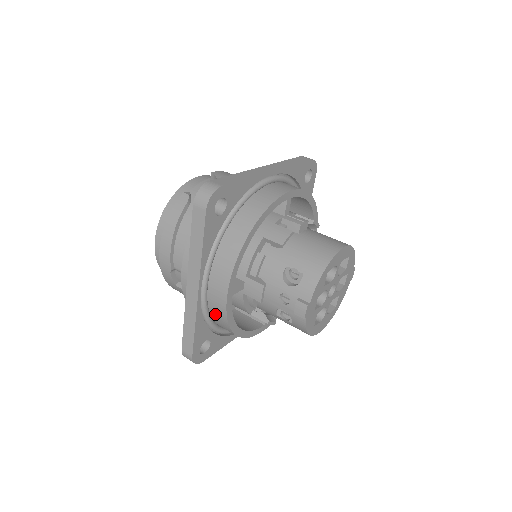
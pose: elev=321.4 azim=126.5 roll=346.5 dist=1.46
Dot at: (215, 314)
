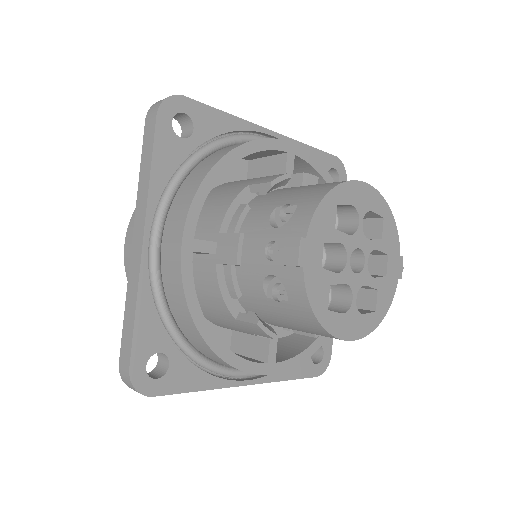
Dot at: (172, 296)
